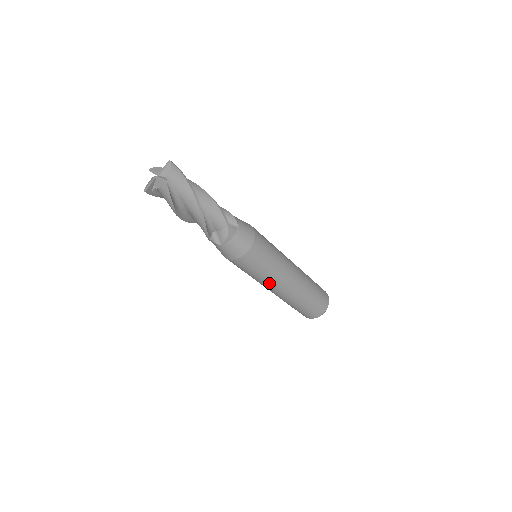
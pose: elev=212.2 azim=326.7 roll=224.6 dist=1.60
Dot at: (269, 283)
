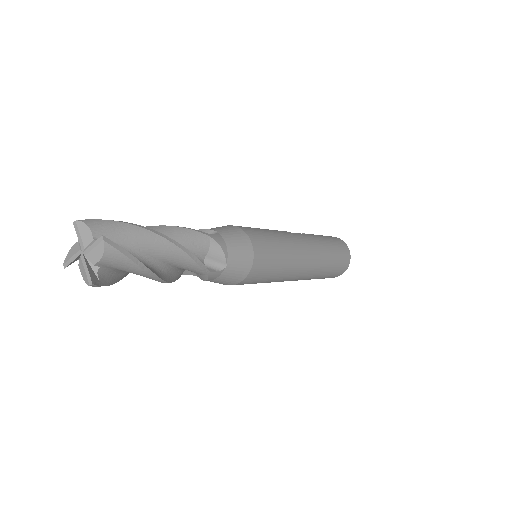
Dot at: occluded
